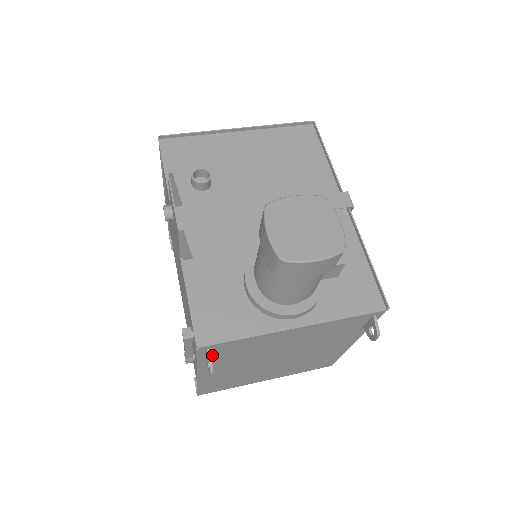
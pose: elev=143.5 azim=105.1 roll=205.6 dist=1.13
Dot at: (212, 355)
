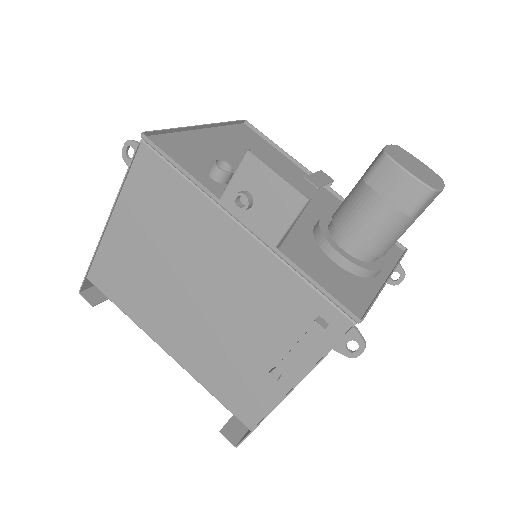
Dot at: occluded
